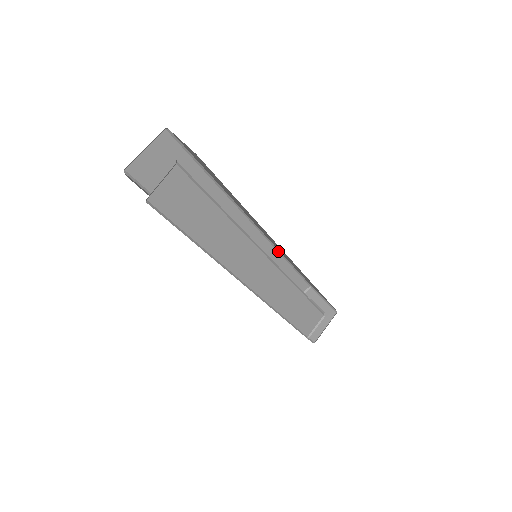
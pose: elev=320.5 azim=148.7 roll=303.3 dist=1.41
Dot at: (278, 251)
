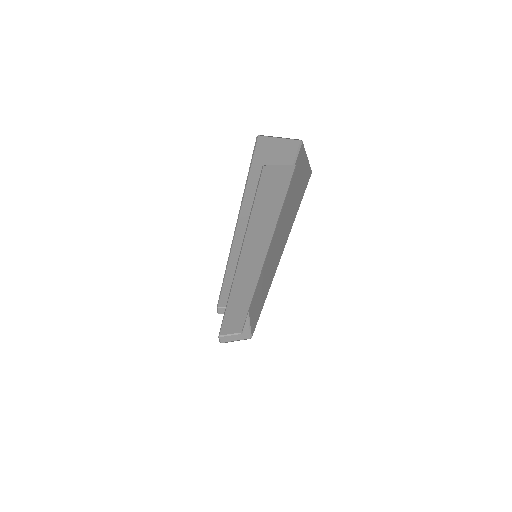
Dot at: occluded
